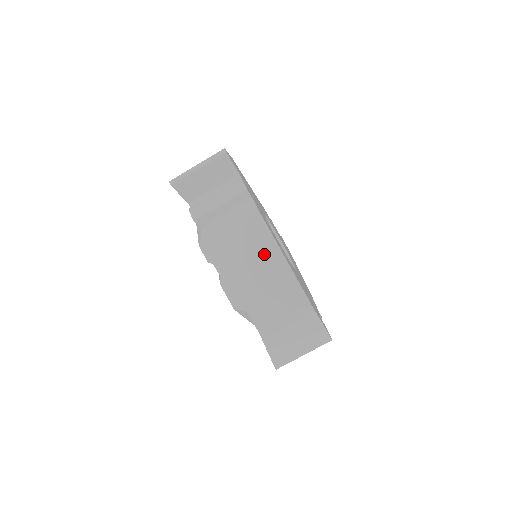
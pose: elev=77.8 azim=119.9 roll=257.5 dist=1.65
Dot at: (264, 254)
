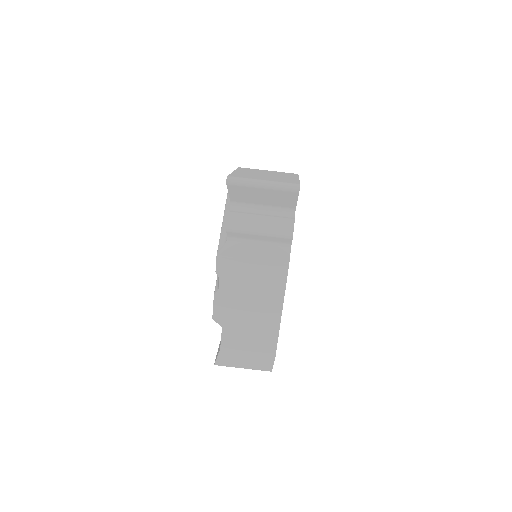
Dot at: (268, 297)
